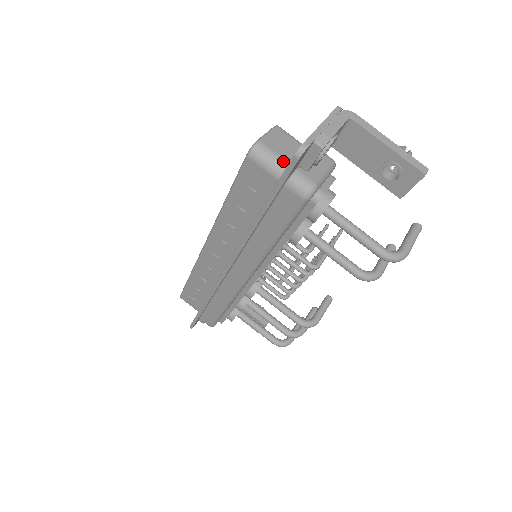
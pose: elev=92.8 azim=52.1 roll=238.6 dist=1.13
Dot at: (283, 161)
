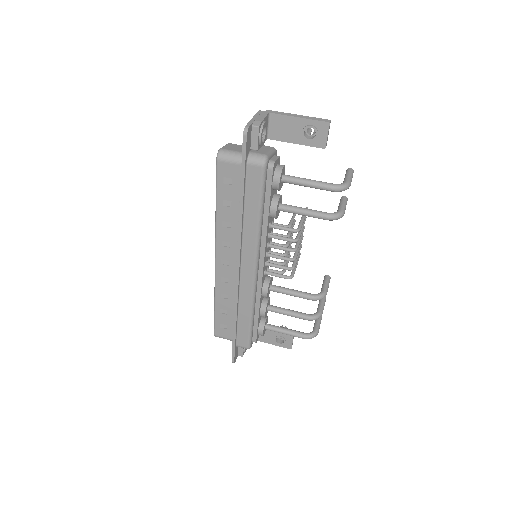
Dot at: (240, 153)
